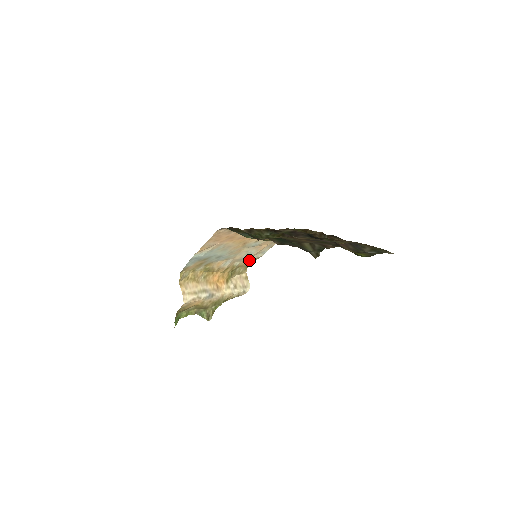
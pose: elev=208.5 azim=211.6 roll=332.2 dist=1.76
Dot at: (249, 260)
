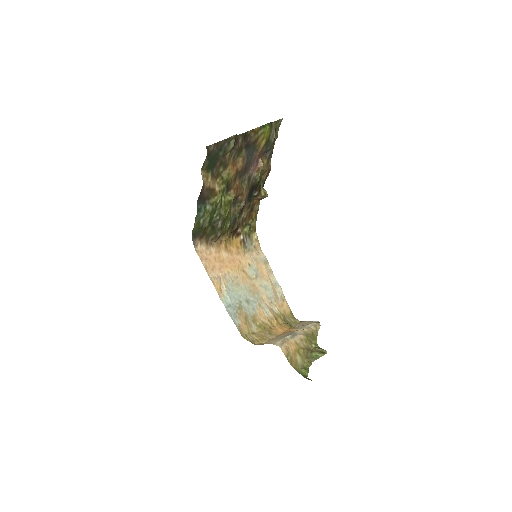
Dot at: (280, 303)
